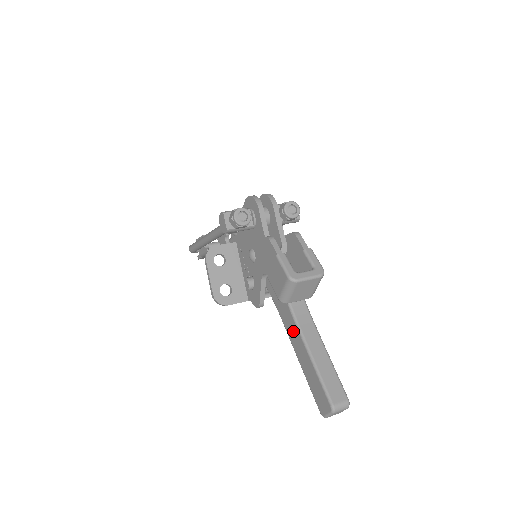
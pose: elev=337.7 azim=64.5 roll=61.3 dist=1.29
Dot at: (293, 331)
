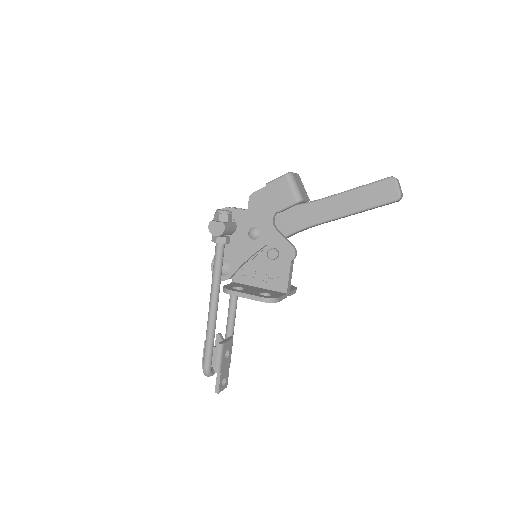
Dot at: (326, 208)
